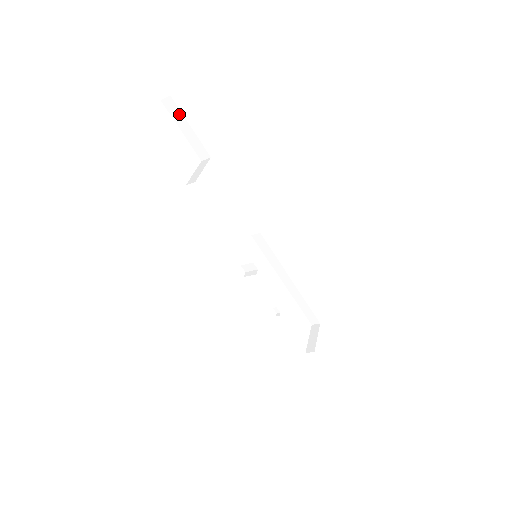
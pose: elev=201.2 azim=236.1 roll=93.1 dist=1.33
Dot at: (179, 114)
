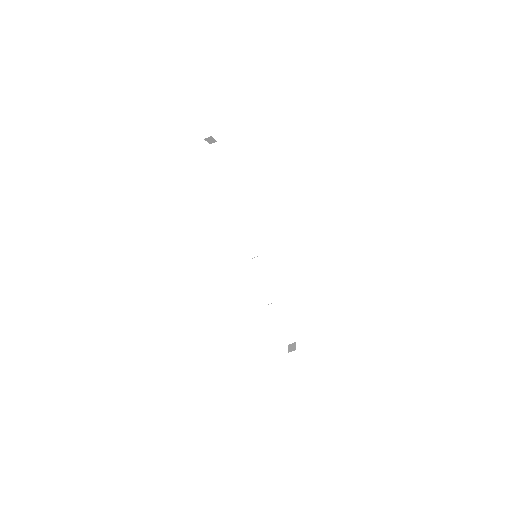
Dot at: (220, 153)
